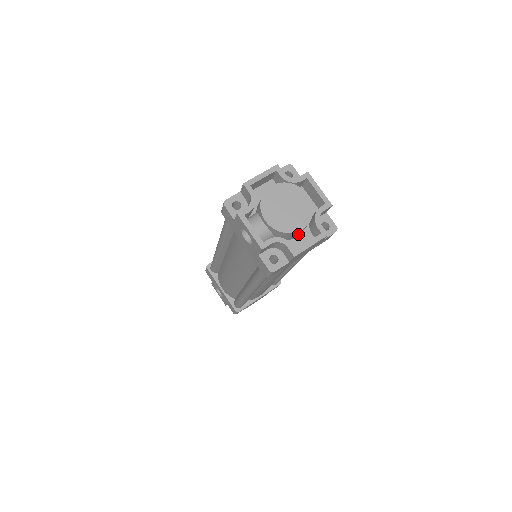
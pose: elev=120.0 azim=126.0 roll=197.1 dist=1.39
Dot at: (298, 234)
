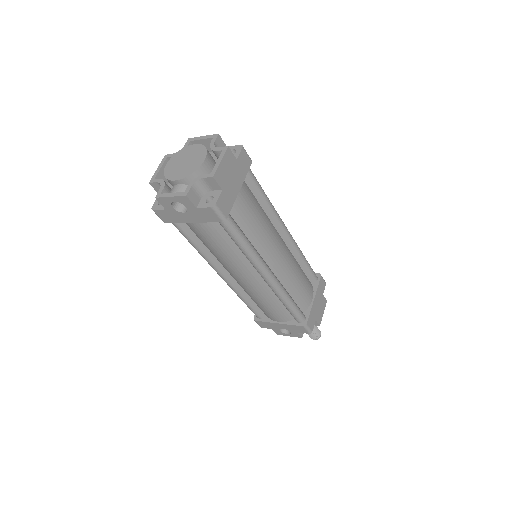
Dot at: occluded
